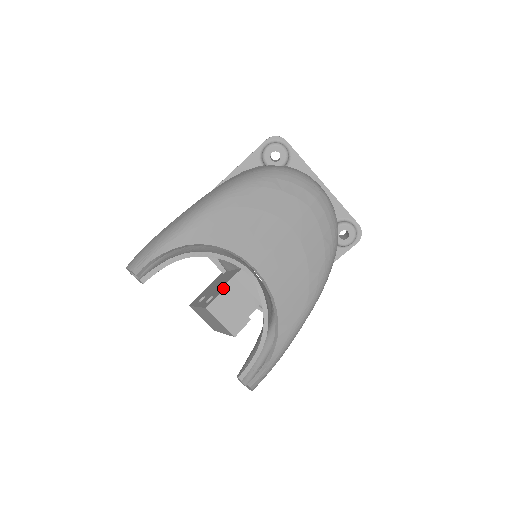
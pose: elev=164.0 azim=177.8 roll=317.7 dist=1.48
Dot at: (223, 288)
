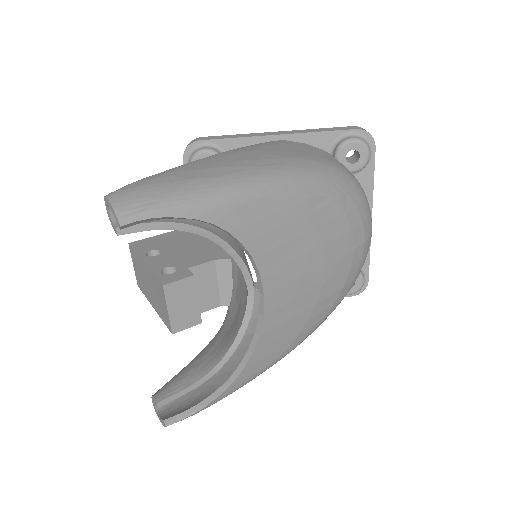
Dot at: (194, 267)
